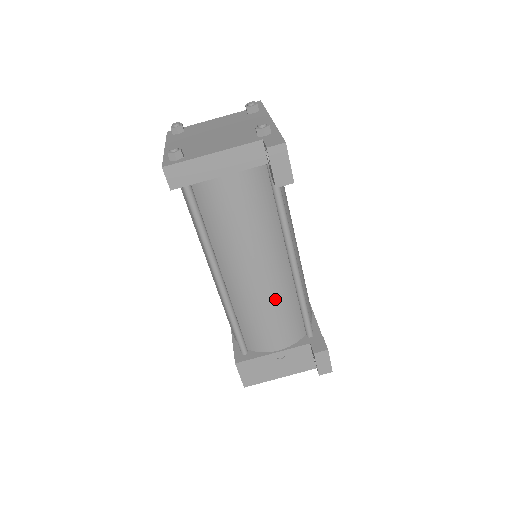
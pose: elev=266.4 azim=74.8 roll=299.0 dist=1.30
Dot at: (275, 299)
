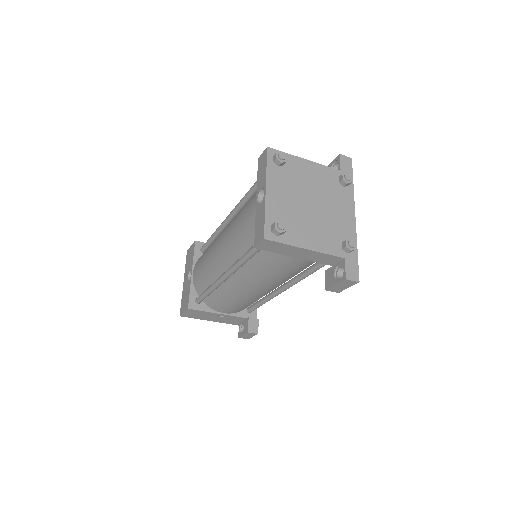
Dot at: (251, 299)
